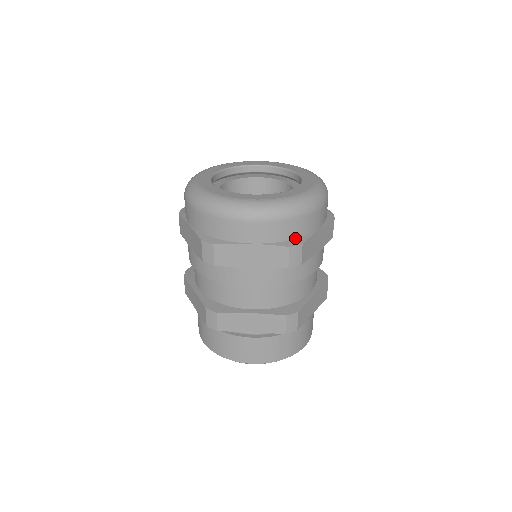
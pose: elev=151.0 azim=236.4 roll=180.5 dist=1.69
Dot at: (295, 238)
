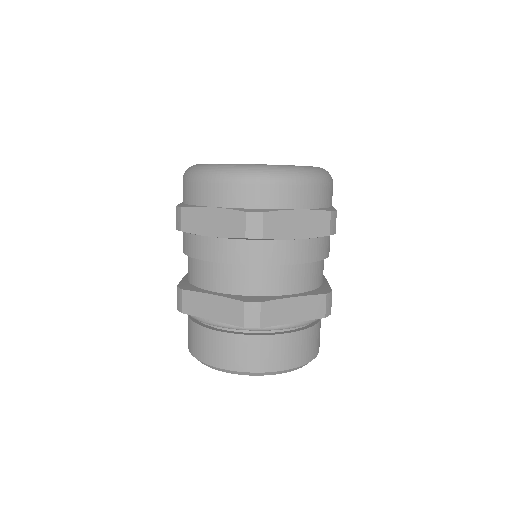
Dot at: (327, 207)
